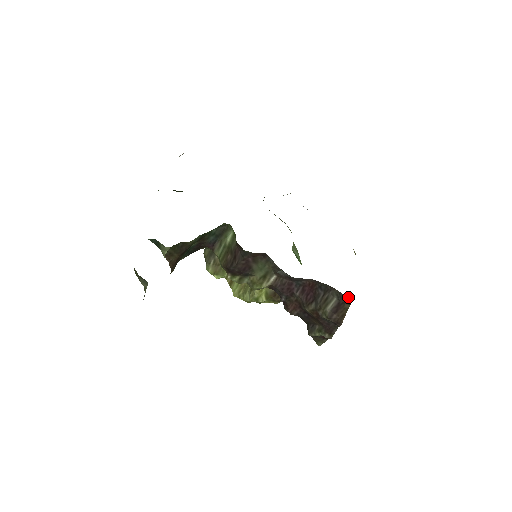
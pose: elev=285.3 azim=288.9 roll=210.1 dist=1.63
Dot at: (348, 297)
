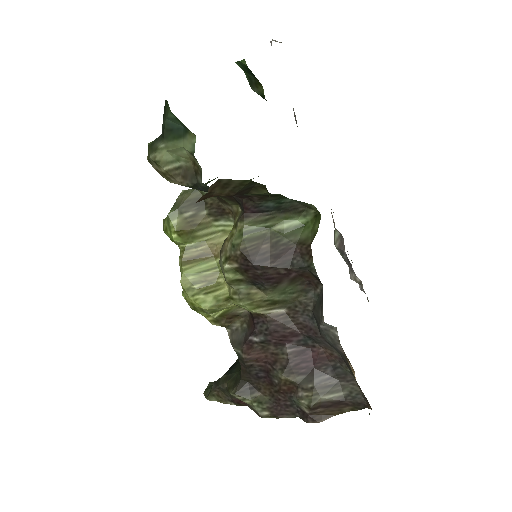
Dot at: (363, 404)
